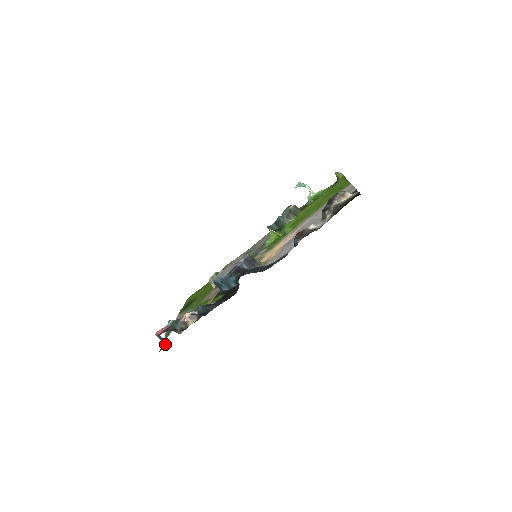
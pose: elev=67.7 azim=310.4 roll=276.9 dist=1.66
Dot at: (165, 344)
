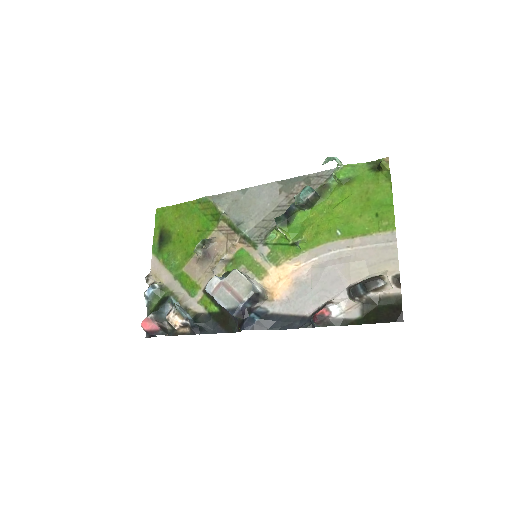
Dot at: (153, 335)
